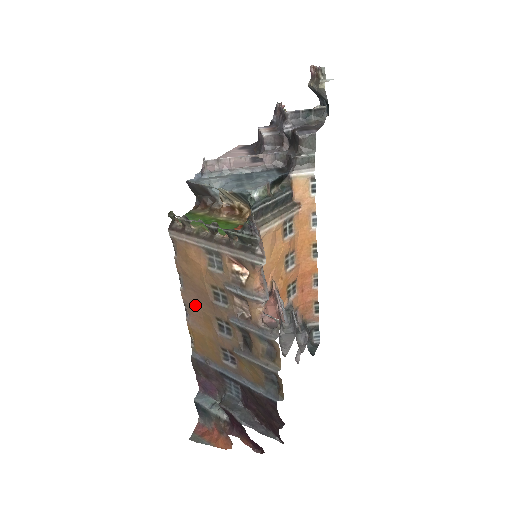
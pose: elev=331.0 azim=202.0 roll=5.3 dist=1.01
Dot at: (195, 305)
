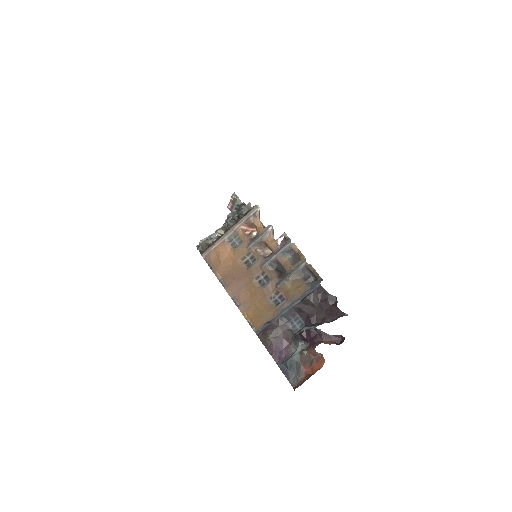
Dot at: (239, 289)
